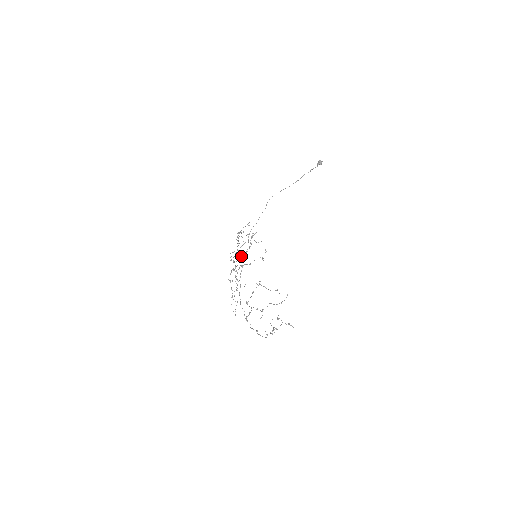
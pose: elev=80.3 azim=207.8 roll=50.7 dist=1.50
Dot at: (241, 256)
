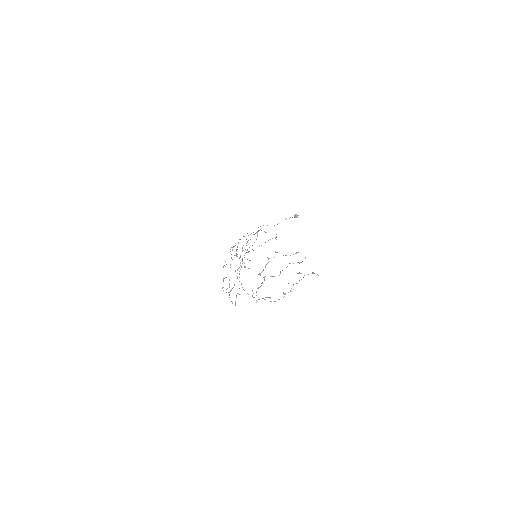
Dot at: occluded
